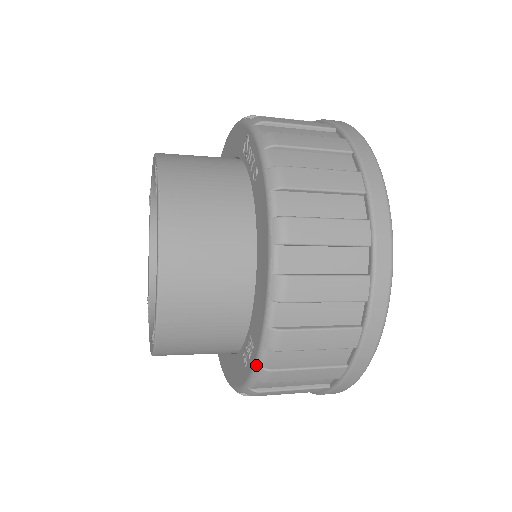
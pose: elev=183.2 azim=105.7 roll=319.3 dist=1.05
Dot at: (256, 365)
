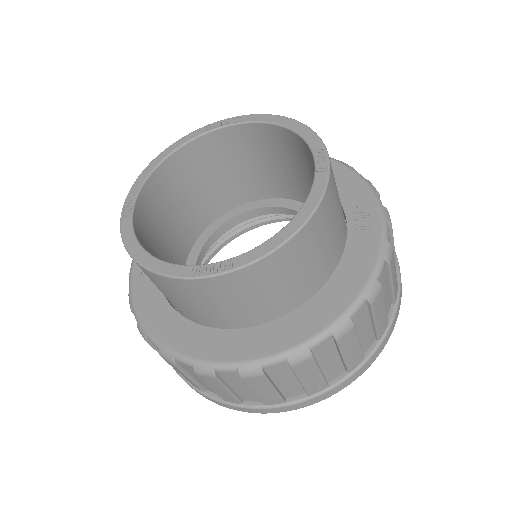
Dot at: (380, 205)
